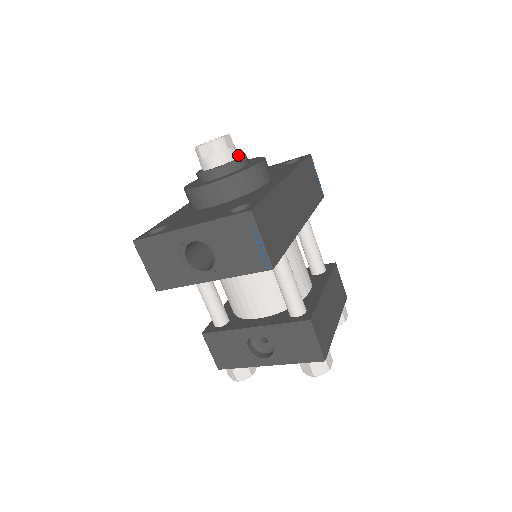
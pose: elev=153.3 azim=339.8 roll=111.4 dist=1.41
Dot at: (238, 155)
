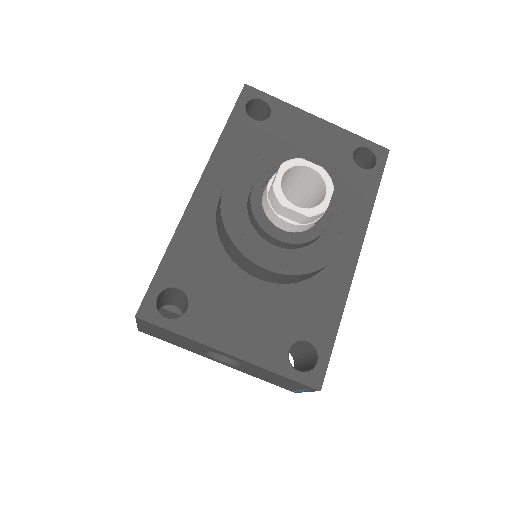
Dot at: occluded
